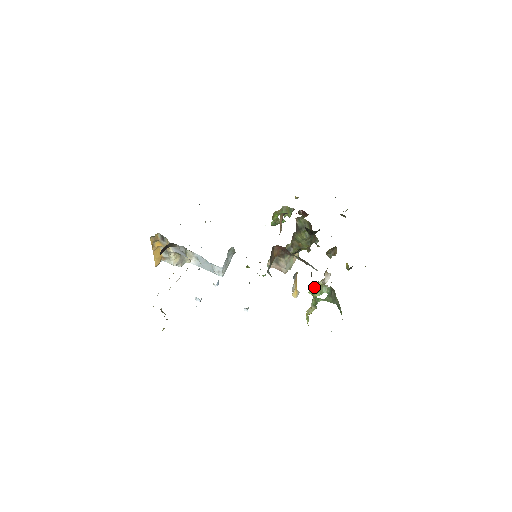
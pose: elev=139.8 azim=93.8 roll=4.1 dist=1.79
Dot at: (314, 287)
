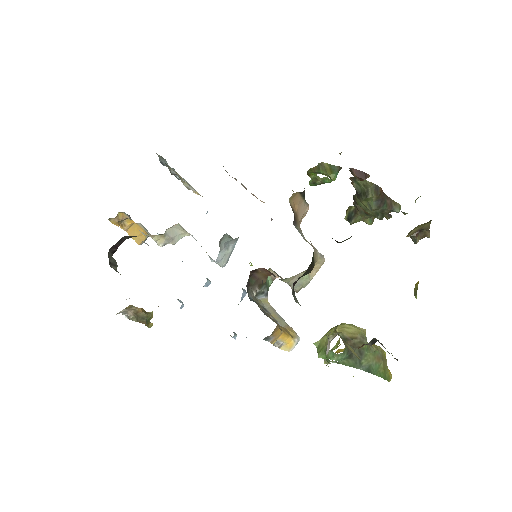
Dot at: (322, 339)
